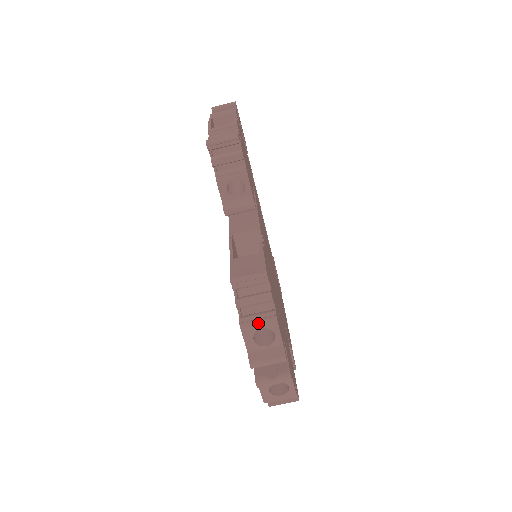
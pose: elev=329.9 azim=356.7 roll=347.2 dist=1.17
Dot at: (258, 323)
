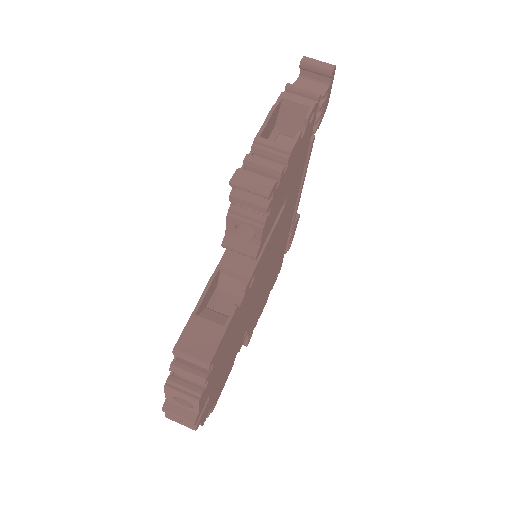
Dot at: (181, 395)
